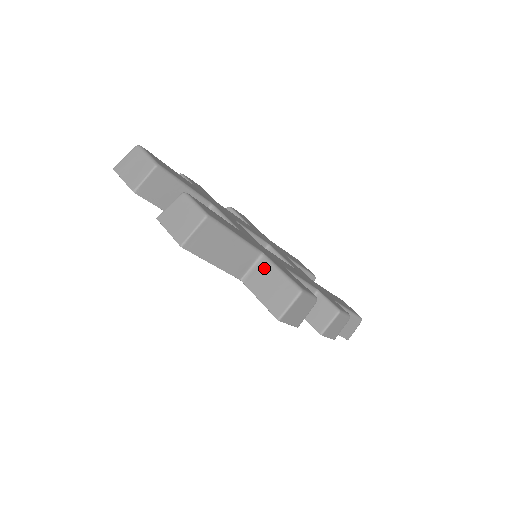
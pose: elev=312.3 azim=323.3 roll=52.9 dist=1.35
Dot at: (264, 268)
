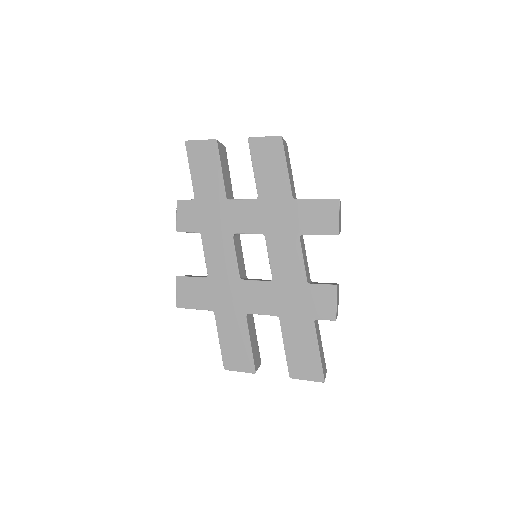
Dot at: occluded
